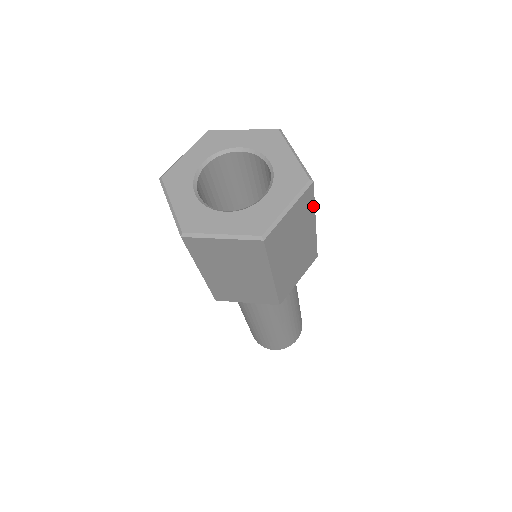
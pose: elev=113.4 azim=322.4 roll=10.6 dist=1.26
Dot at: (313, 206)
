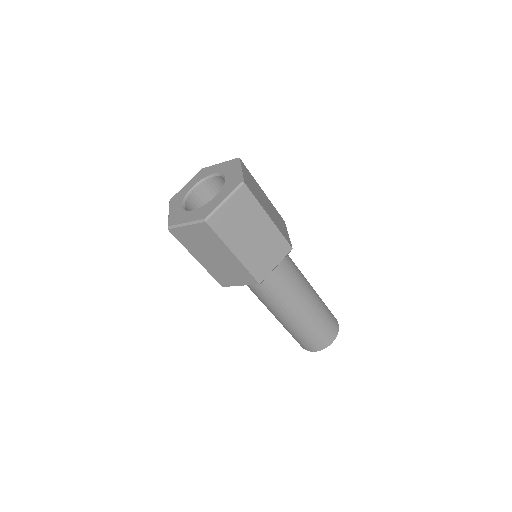
Dot at: (252, 176)
